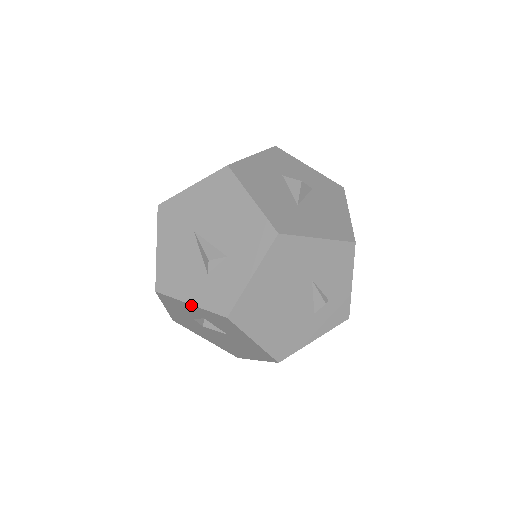
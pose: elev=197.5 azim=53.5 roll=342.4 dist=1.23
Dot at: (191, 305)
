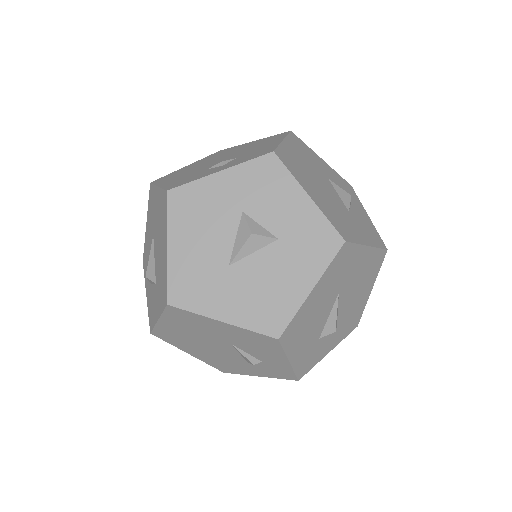
Dot at: occluded
